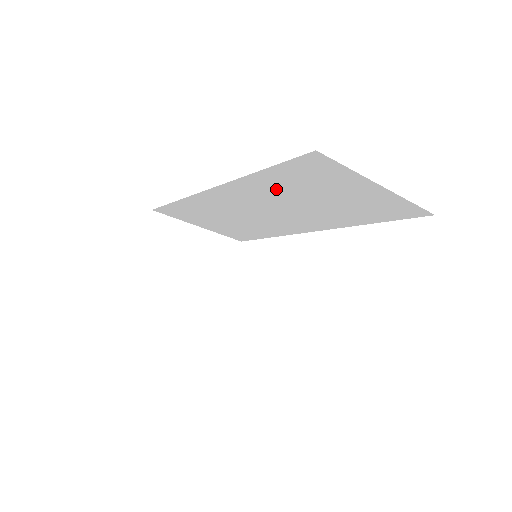
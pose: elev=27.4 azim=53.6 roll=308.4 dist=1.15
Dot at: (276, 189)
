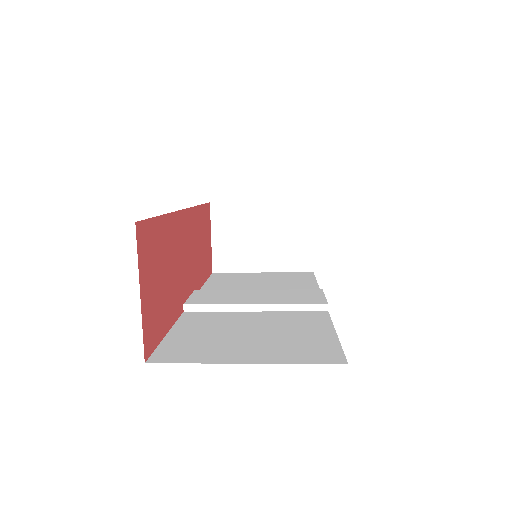
Dot at: occluded
